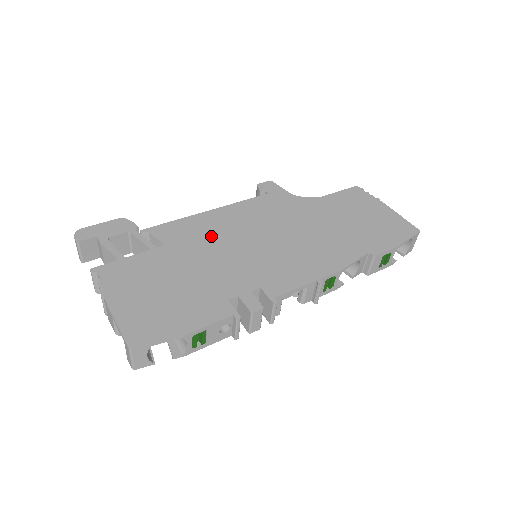
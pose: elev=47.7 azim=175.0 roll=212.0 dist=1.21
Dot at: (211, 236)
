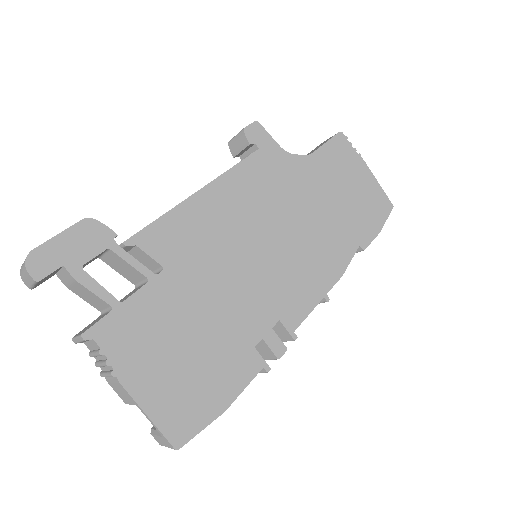
Dot at: (214, 242)
